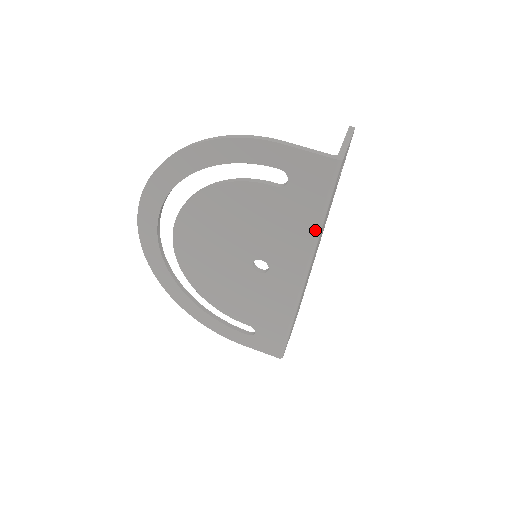
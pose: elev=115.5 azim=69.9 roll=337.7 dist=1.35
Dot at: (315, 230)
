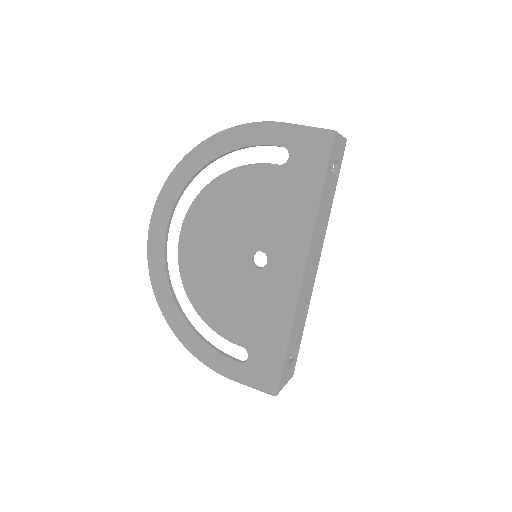
Dot at: (312, 206)
